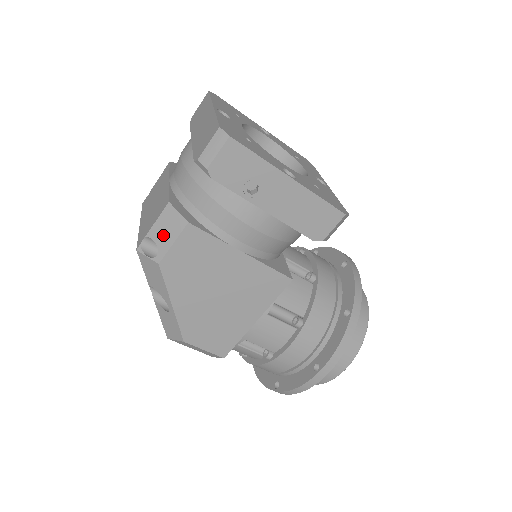
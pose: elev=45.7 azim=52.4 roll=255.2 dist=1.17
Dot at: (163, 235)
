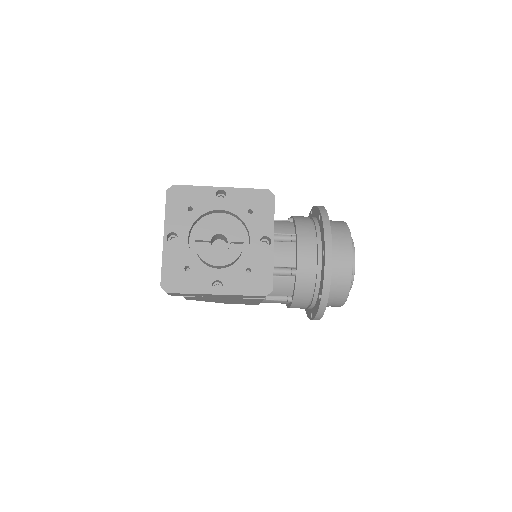
Dot at: occluded
